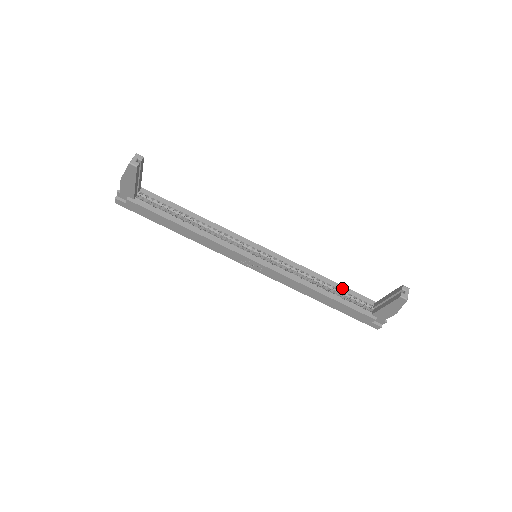
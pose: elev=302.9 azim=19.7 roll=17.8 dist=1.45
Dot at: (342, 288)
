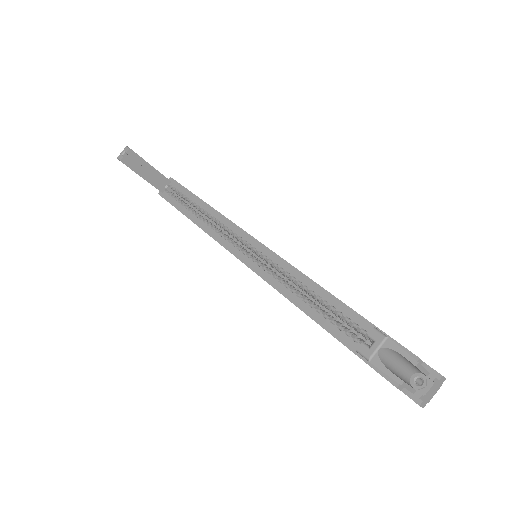
Dot at: (353, 316)
